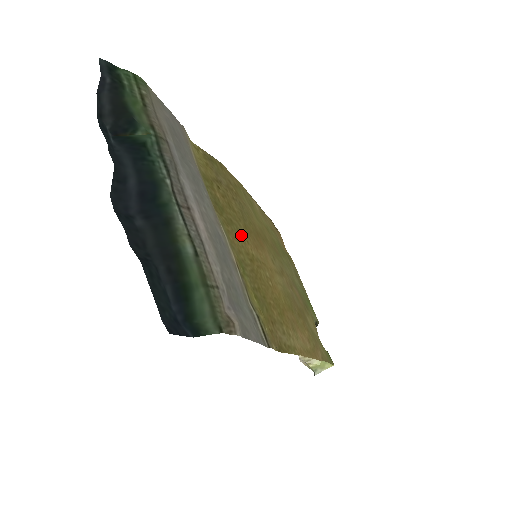
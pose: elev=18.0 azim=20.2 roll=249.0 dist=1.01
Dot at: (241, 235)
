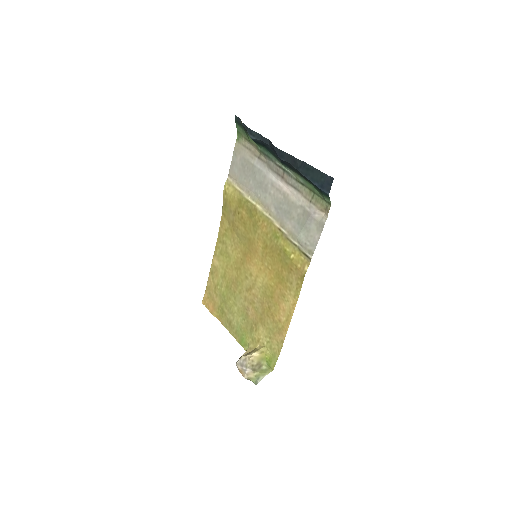
Dot at: (257, 235)
